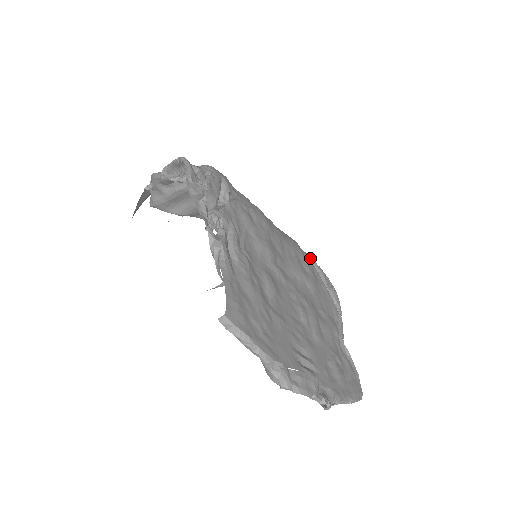
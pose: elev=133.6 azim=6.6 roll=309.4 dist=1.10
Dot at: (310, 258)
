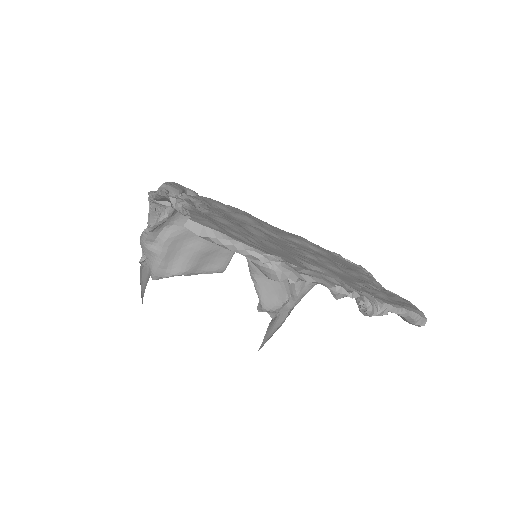
Dot at: occluded
